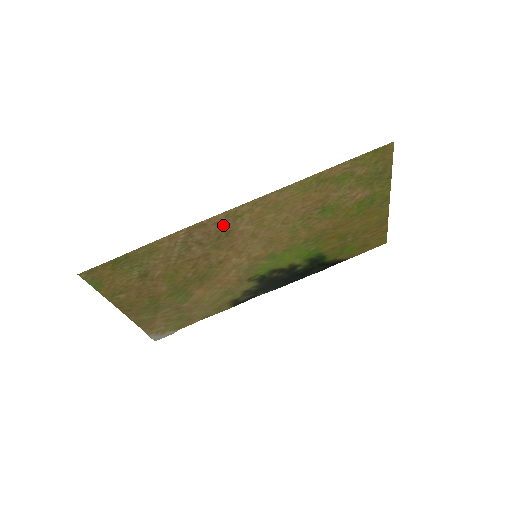
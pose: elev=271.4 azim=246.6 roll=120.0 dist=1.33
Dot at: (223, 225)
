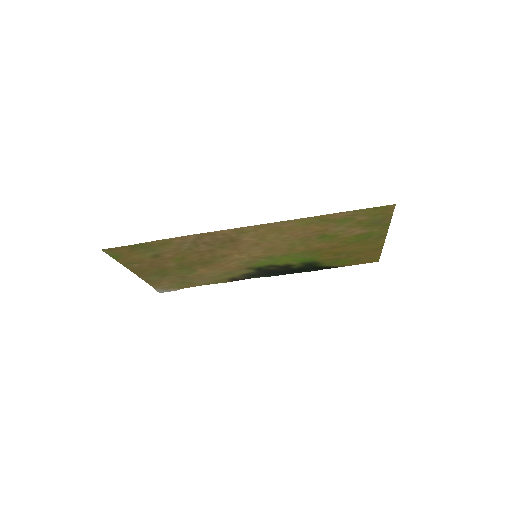
Dot at: (229, 236)
